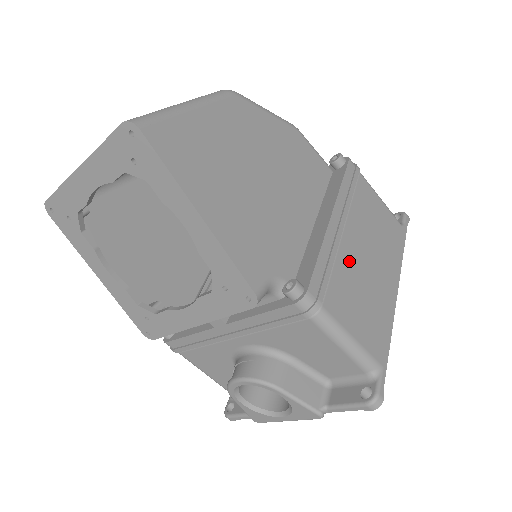
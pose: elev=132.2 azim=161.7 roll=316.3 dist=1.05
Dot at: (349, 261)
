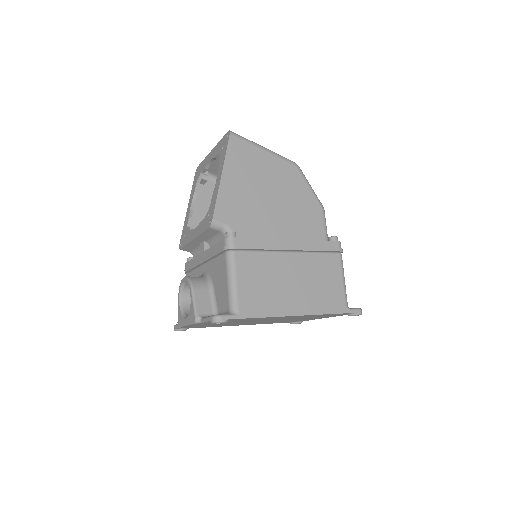
Dot at: (277, 263)
